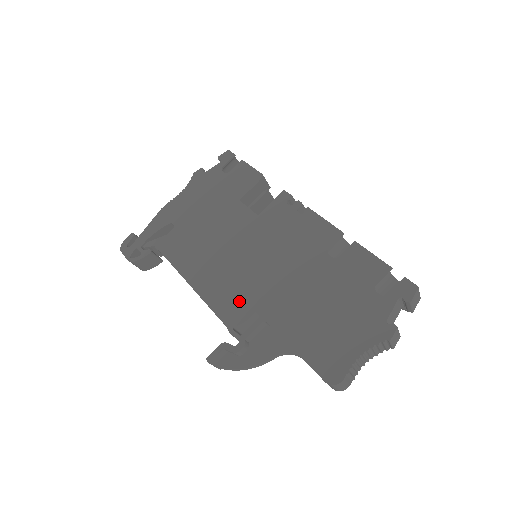
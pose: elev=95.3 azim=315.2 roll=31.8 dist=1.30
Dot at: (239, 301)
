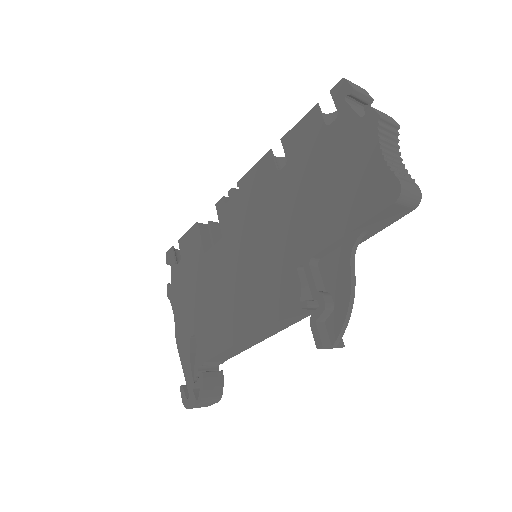
Dot at: (280, 285)
